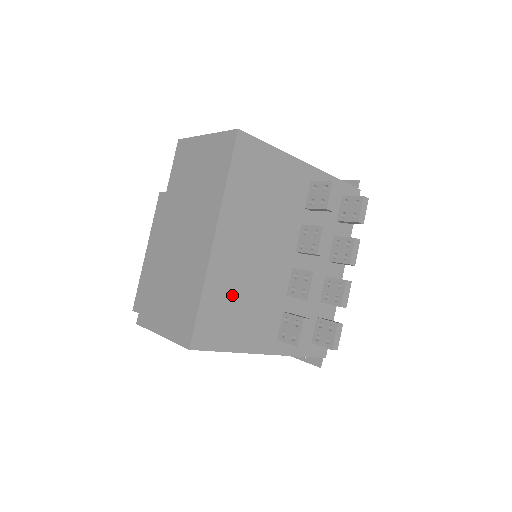
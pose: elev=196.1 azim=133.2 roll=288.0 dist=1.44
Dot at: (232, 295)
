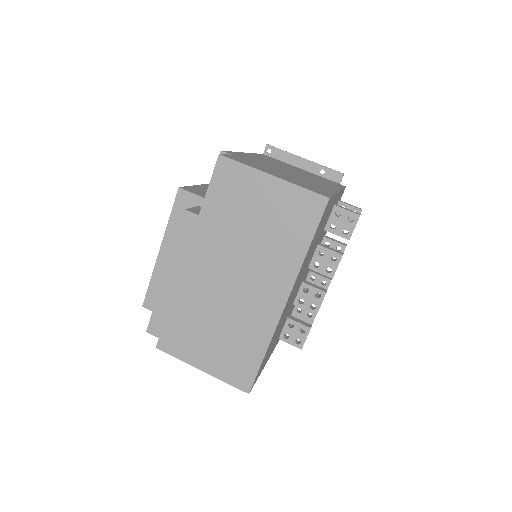
Dot at: (276, 334)
